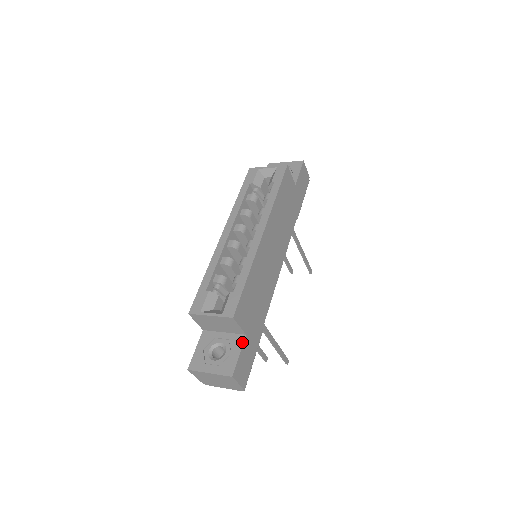
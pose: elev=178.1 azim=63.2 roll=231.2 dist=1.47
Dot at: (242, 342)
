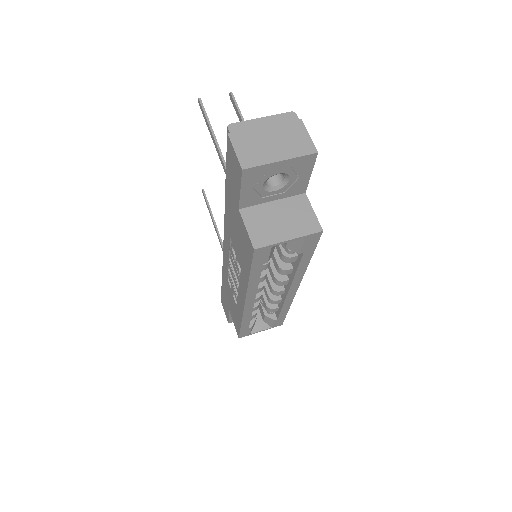
Dot at: occluded
